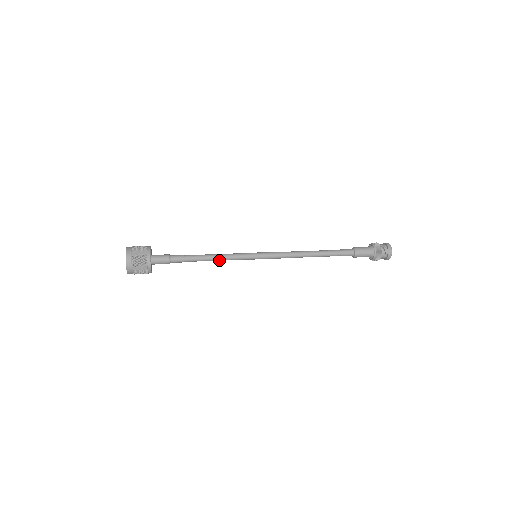
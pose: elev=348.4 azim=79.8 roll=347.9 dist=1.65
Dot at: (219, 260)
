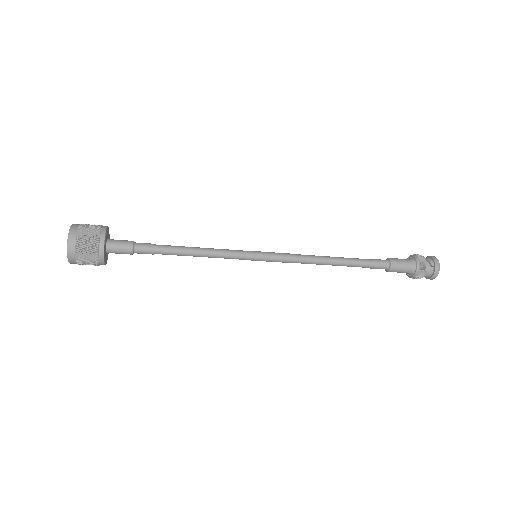
Dot at: (204, 255)
